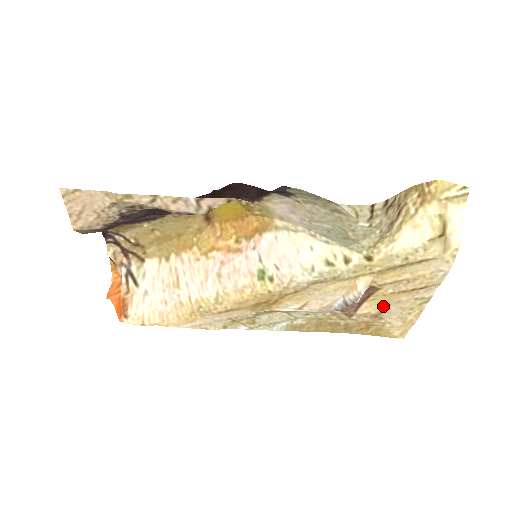
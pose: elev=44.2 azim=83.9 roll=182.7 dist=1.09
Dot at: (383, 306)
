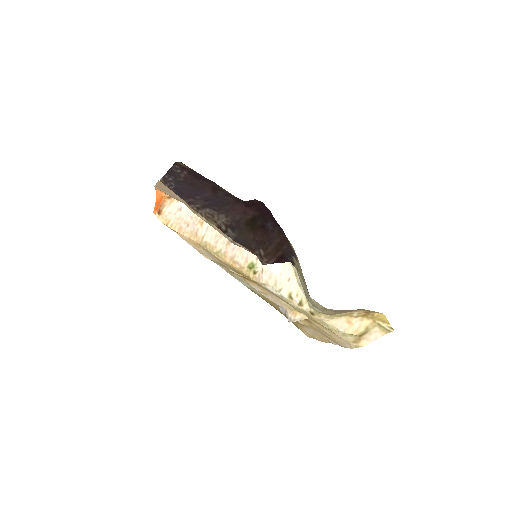
Dot at: (306, 325)
